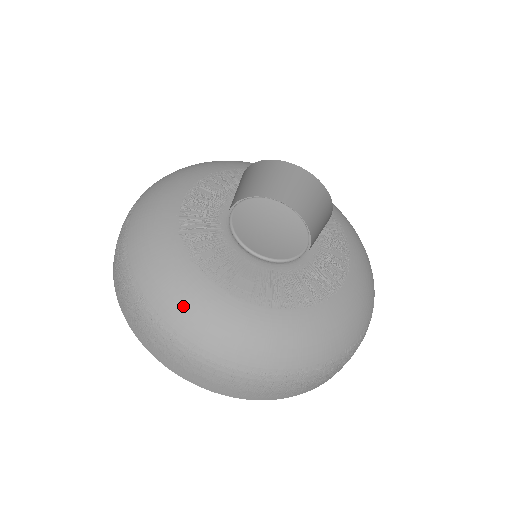
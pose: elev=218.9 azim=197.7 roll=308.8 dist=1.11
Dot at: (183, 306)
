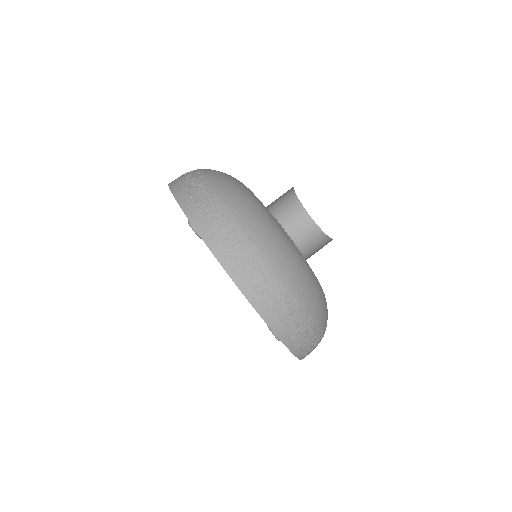
Dot at: (284, 252)
